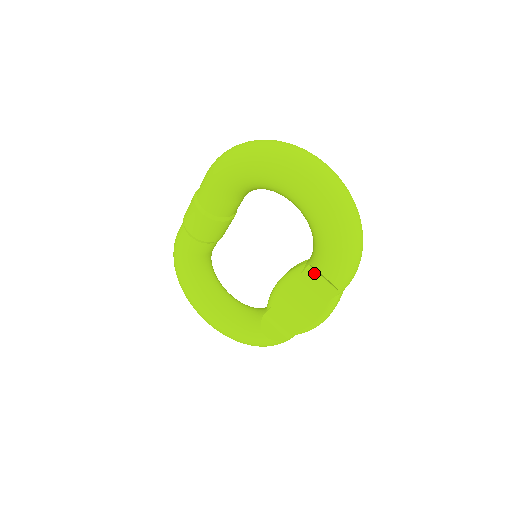
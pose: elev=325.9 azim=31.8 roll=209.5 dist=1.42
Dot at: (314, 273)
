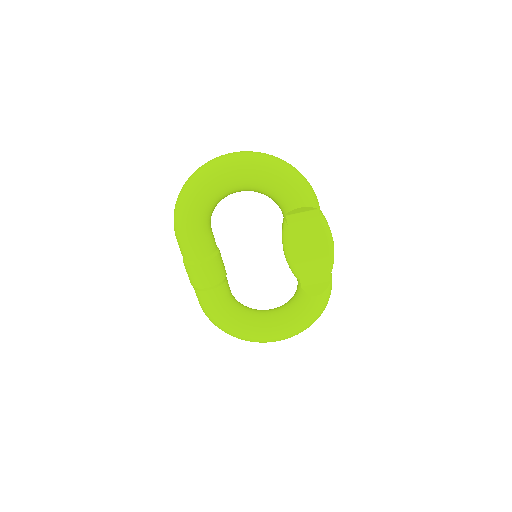
Dot at: (294, 217)
